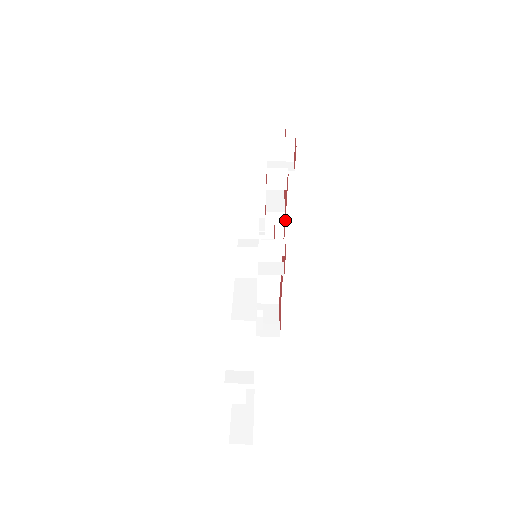
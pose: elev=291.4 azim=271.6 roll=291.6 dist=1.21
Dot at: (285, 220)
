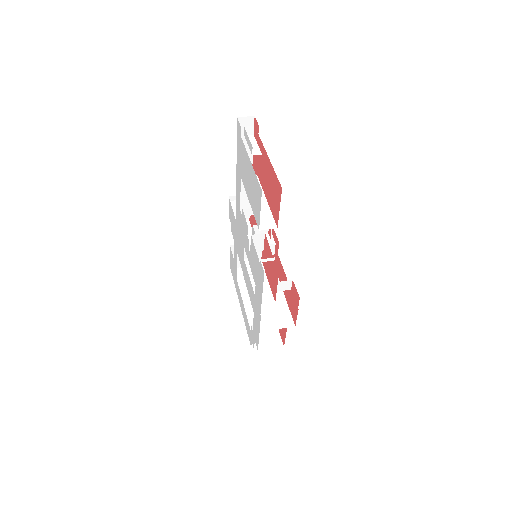
Dot at: occluded
